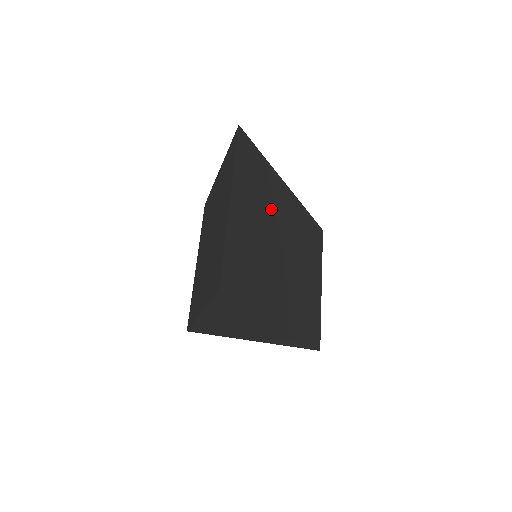
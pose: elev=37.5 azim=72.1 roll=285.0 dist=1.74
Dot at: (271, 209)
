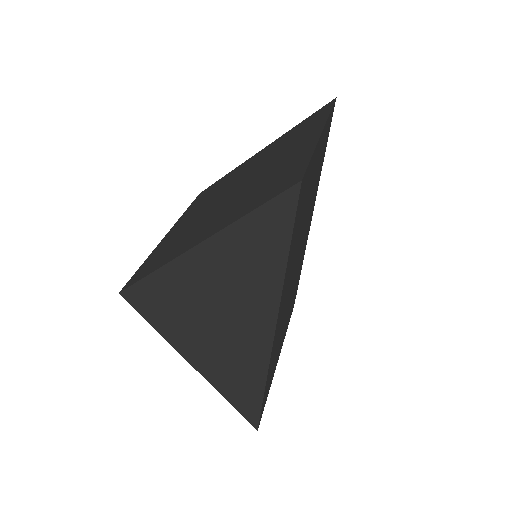
Dot at: (310, 207)
